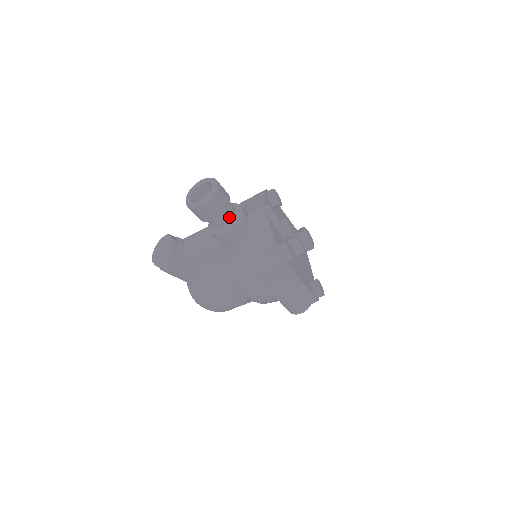
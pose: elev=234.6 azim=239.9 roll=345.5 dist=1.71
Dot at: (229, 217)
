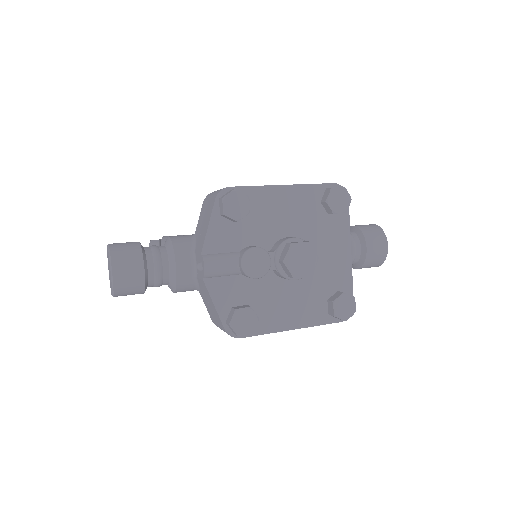
Dot at: (161, 282)
